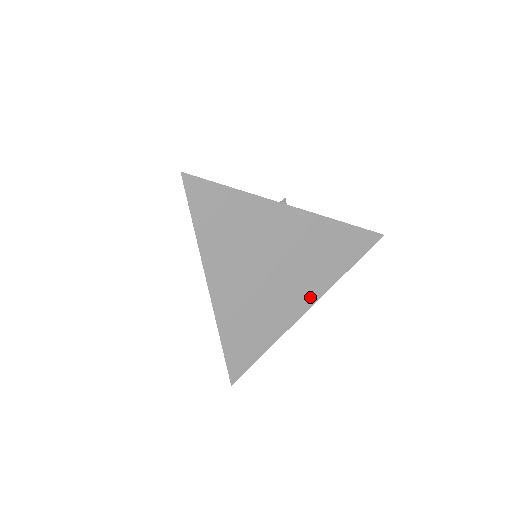
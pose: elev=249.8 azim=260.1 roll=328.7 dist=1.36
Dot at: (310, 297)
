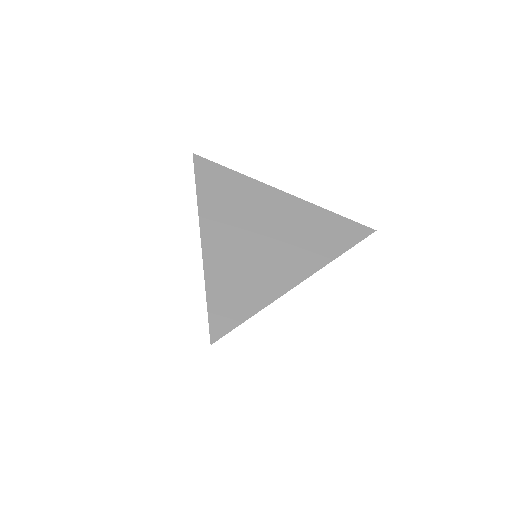
Dot at: (303, 270)
